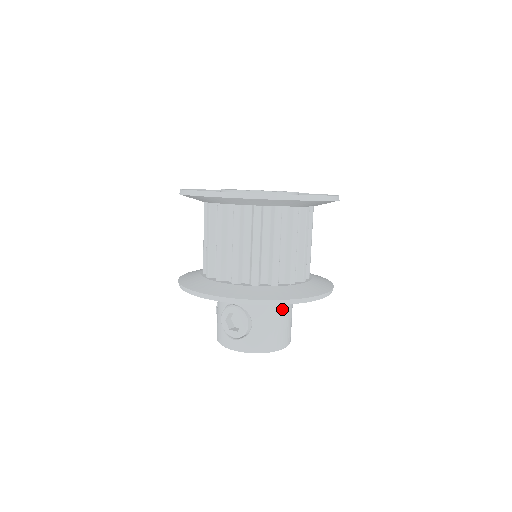
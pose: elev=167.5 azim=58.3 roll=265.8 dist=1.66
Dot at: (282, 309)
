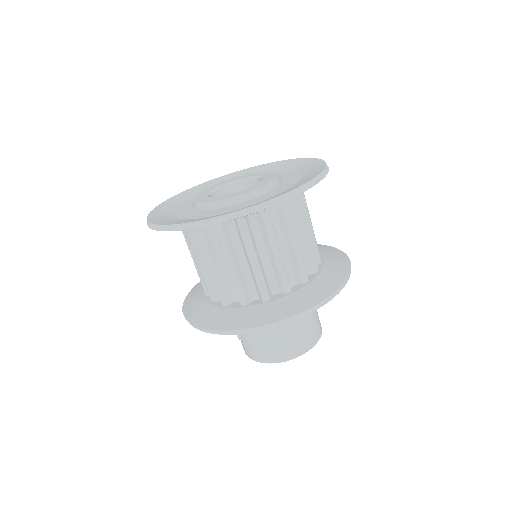
Dot at: occluded
